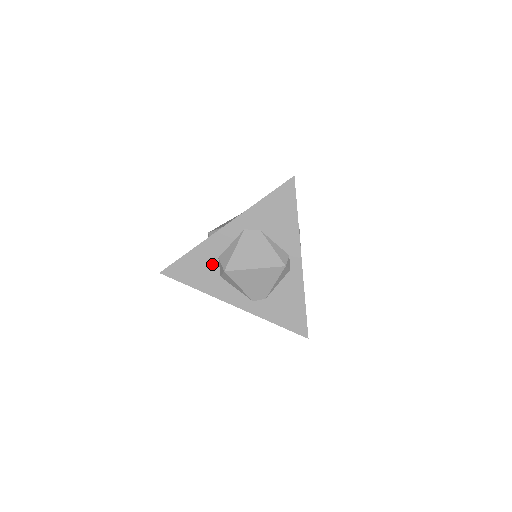
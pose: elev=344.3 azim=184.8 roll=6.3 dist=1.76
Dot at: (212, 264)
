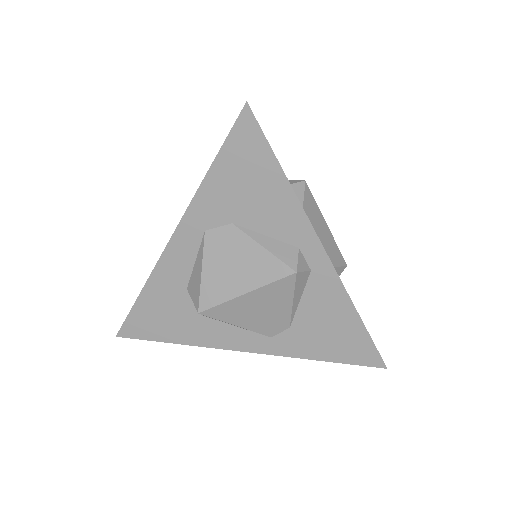
Dot at: (182, 301)
